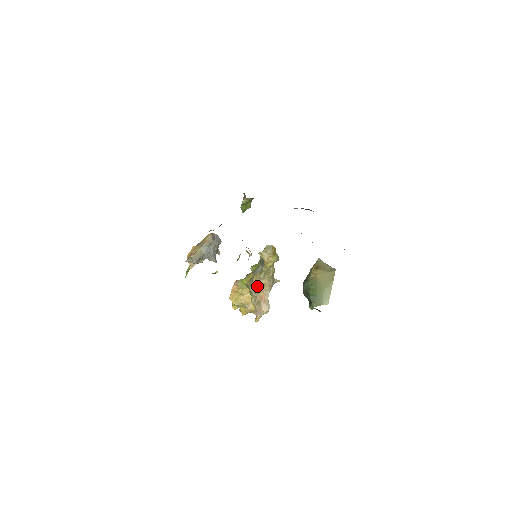
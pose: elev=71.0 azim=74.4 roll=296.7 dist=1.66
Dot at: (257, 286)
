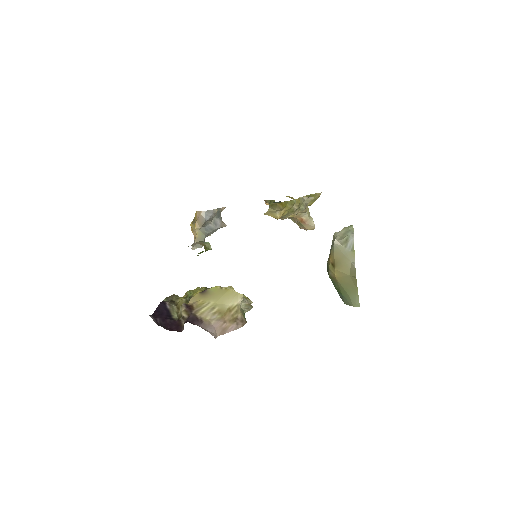
Dot at: occluded
